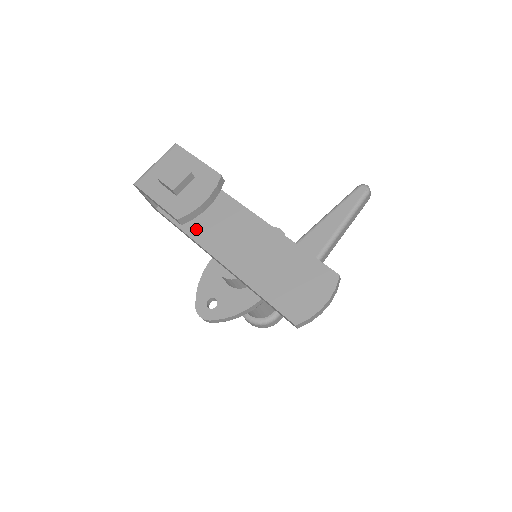
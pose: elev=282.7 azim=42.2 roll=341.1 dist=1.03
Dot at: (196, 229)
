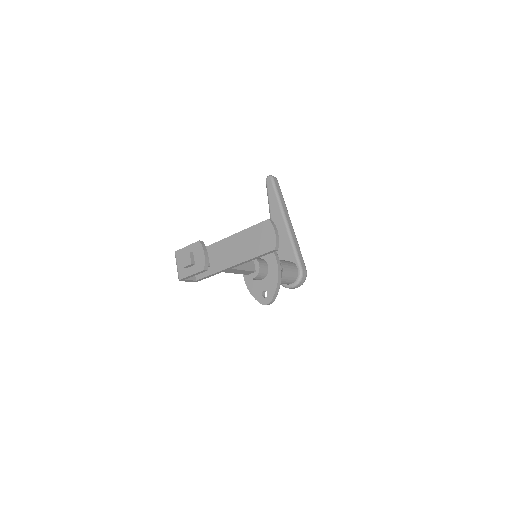
Dot at: (215, 268)
